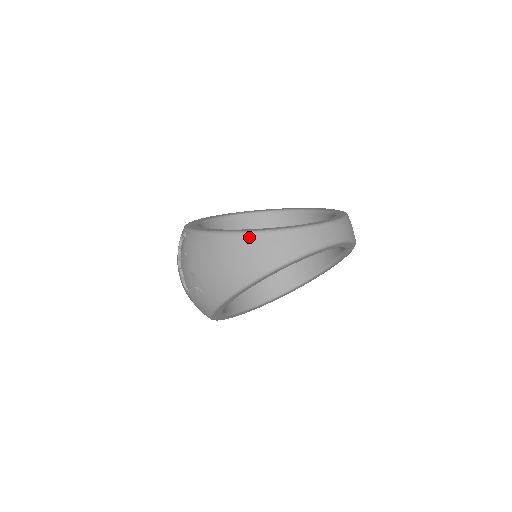
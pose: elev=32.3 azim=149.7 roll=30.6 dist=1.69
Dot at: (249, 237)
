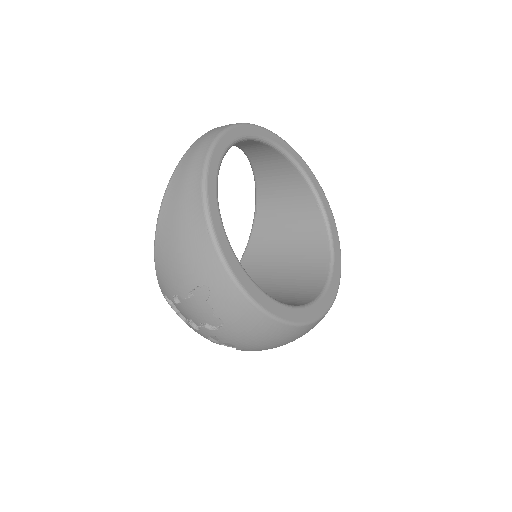
Dot at: (166, 197)
